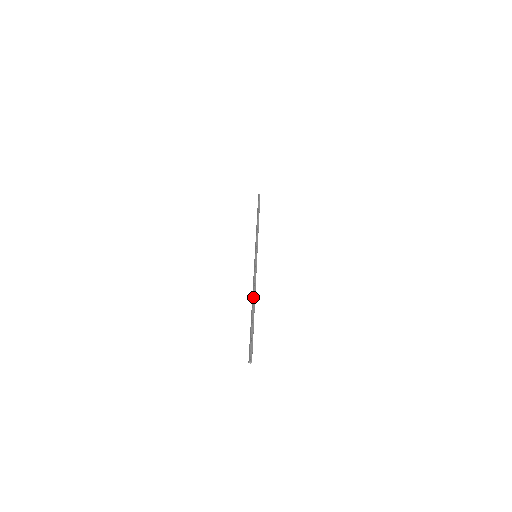
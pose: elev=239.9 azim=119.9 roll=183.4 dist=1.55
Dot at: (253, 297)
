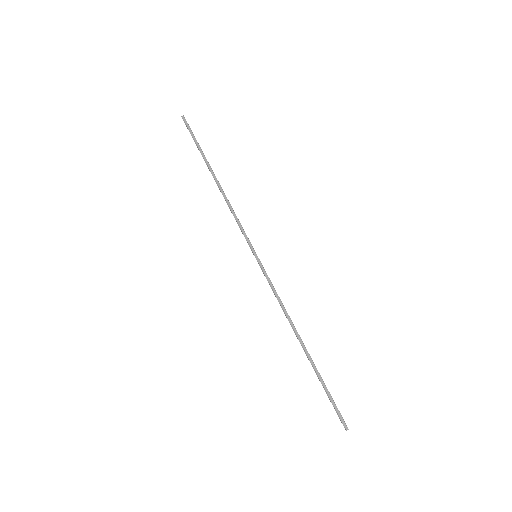
Dot at: occluded
